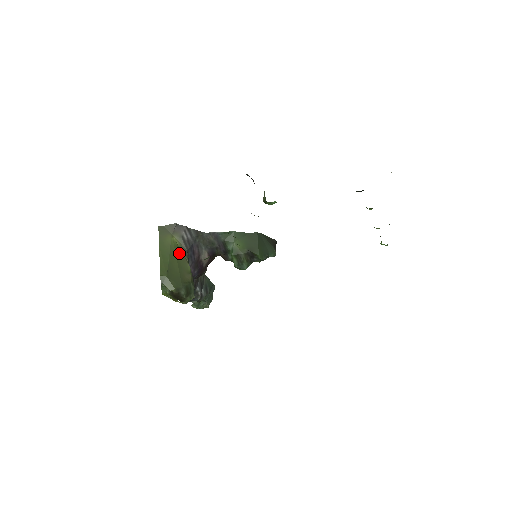
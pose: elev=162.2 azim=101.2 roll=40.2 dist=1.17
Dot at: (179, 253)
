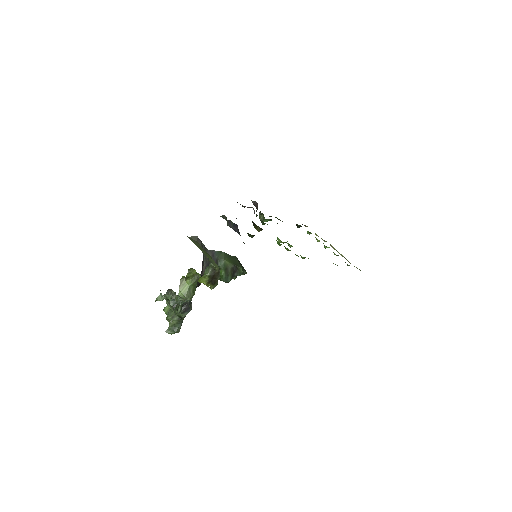
Dot at: occluded
